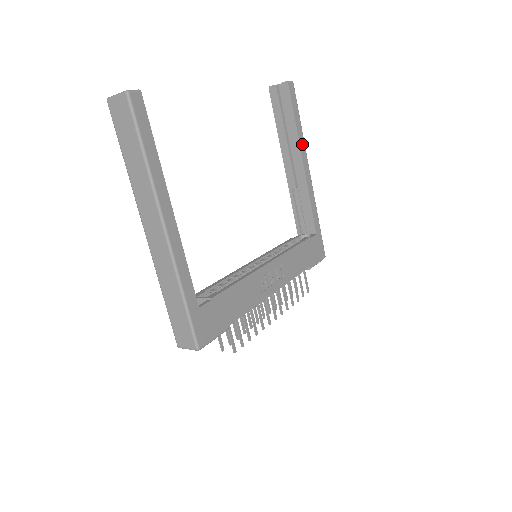
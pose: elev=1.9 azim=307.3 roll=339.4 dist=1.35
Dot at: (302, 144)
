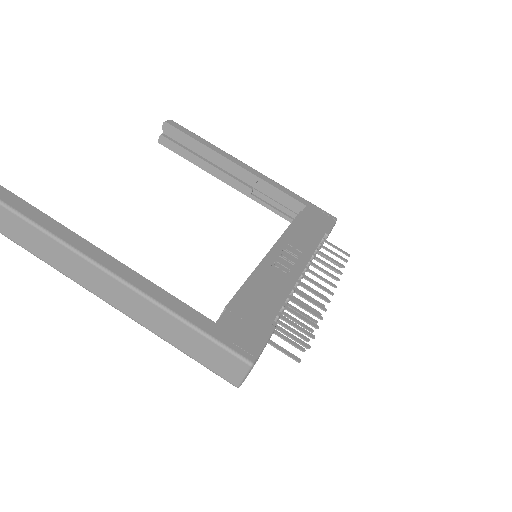
Dot at: (221, 153)
